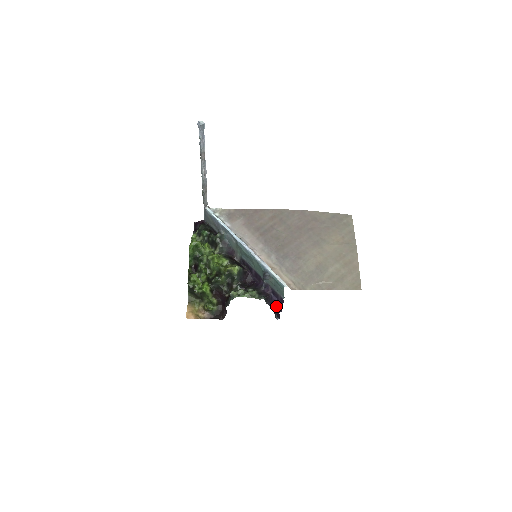
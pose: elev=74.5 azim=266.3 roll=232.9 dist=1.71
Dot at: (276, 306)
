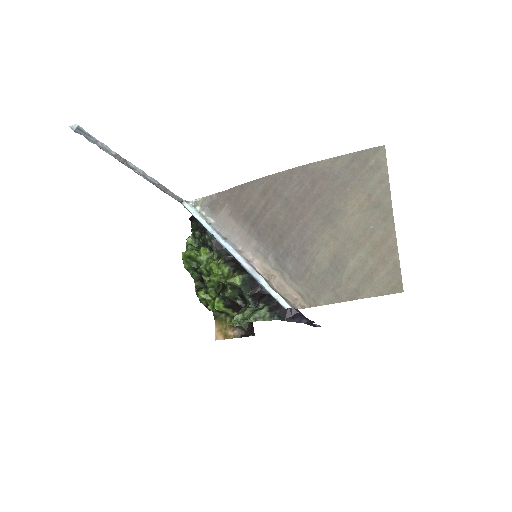
Dot at: (304, 317)
